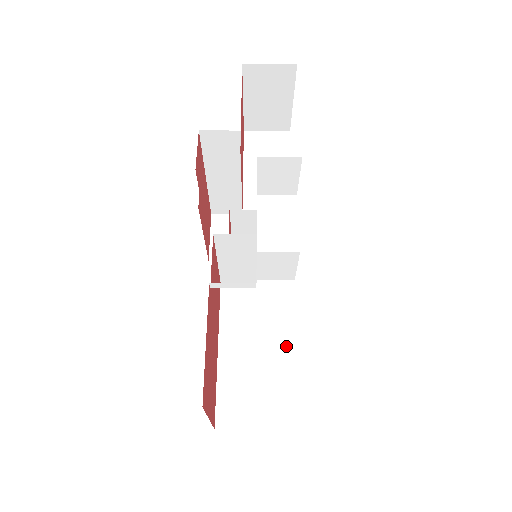
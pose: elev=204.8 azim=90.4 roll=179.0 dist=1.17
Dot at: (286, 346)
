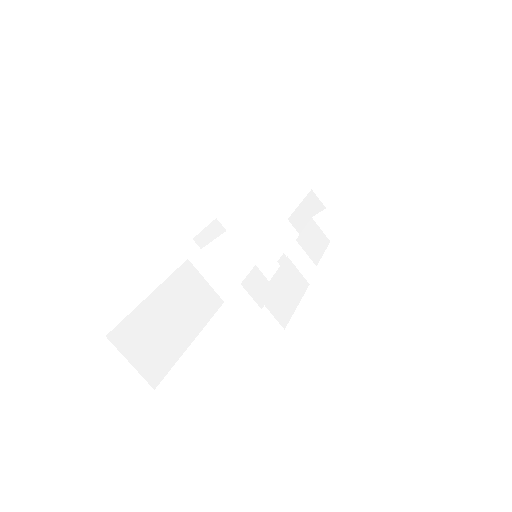
Dot at: (287, 296)
